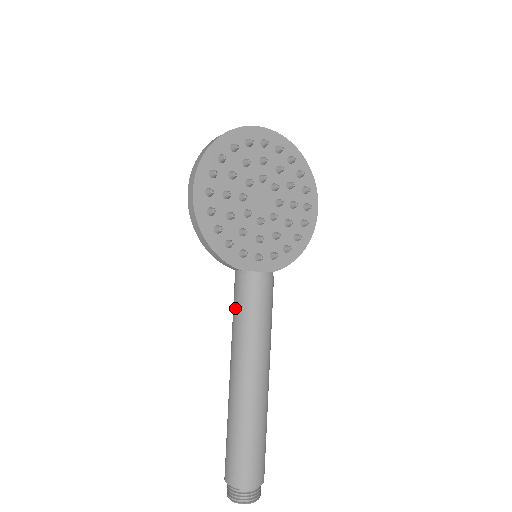
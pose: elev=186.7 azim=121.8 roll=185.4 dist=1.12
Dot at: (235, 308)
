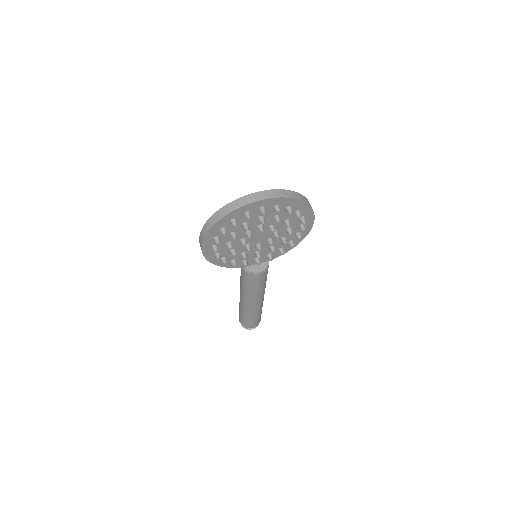
Dot at: (241, 276)
